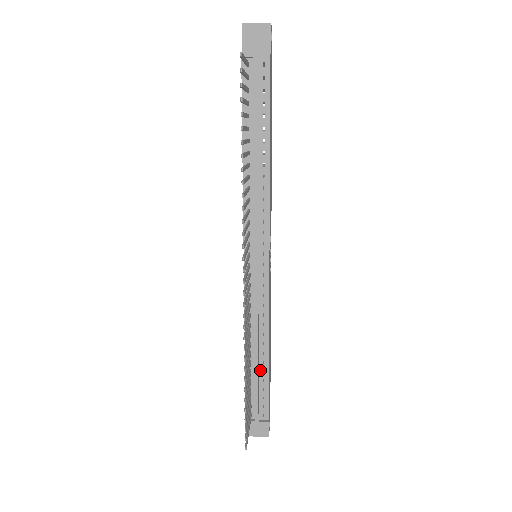
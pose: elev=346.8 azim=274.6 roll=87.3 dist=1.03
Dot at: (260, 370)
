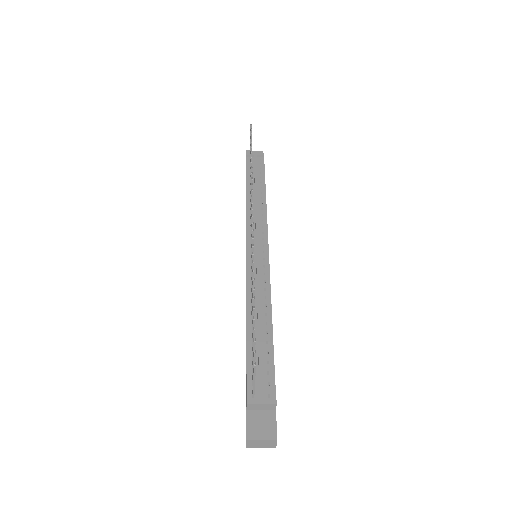
Dot at: (263, 341)
